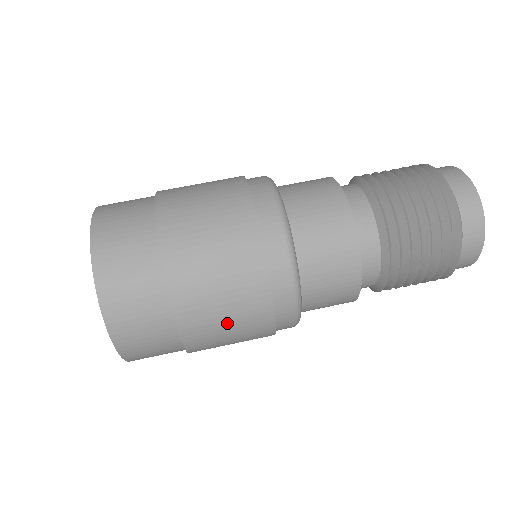
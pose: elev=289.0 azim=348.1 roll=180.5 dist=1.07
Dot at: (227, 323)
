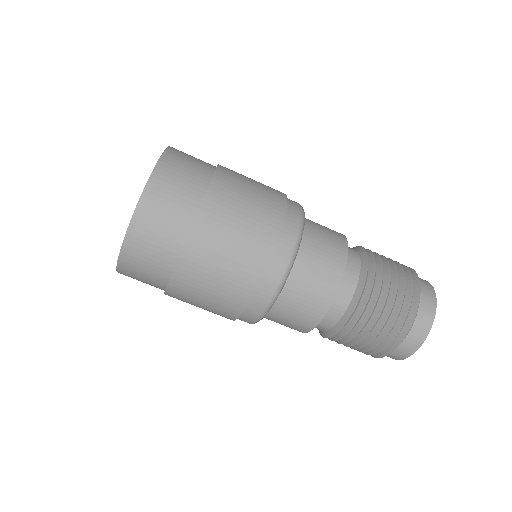
Dot at: (235, 233)
